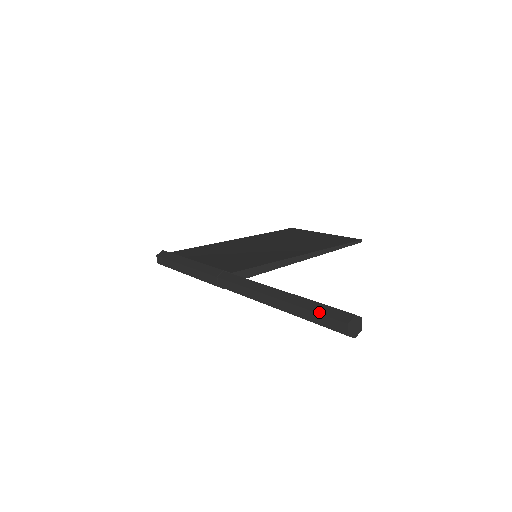
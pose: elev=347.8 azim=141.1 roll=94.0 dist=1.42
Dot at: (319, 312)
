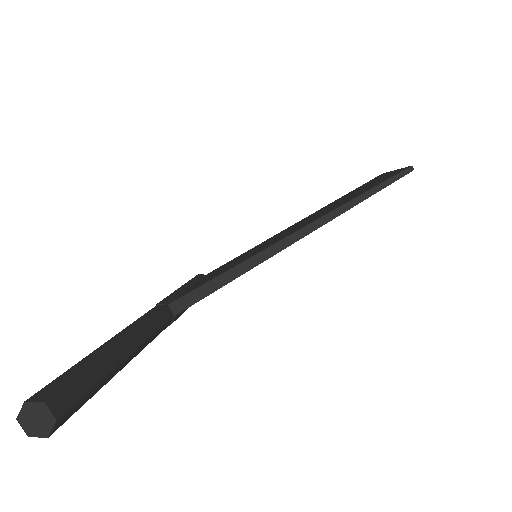
Dot at: occluded
